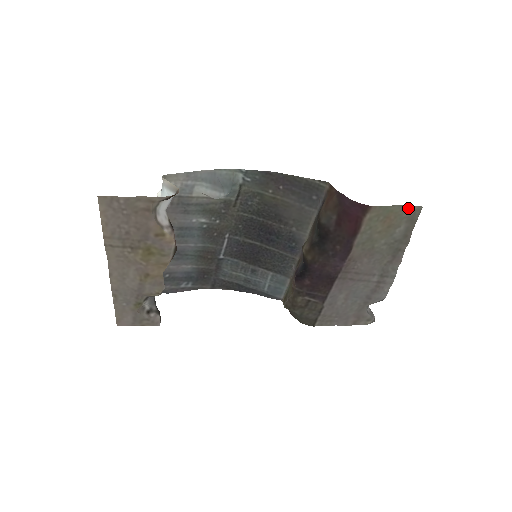
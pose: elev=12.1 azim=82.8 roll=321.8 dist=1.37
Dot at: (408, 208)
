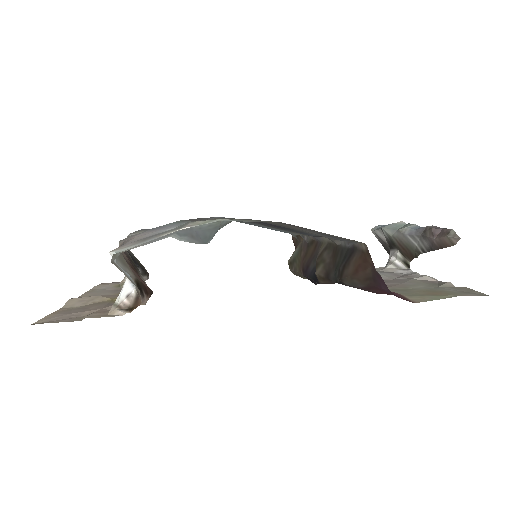
Dot at: (468, 295)
